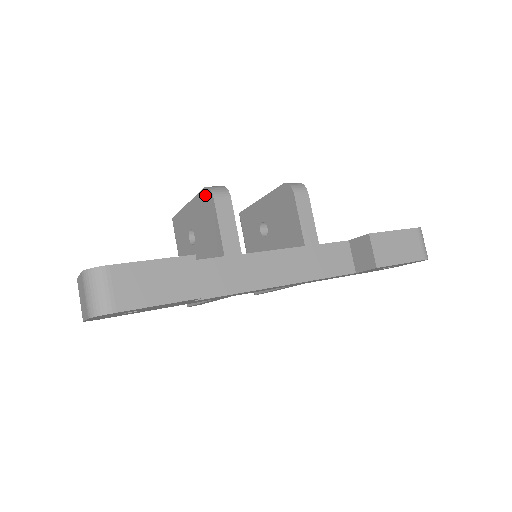
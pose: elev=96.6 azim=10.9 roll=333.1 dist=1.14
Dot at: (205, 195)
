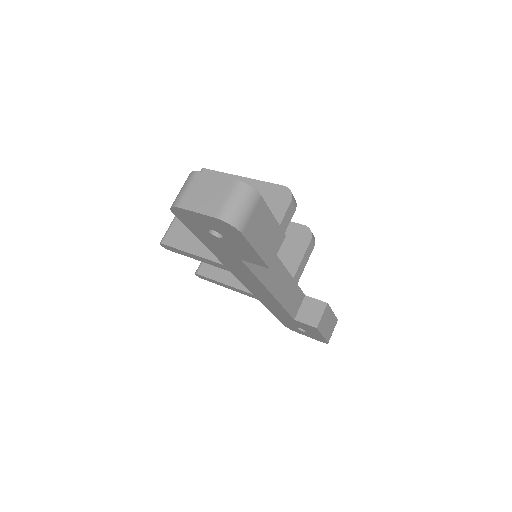
Dot at: (280, 191)
